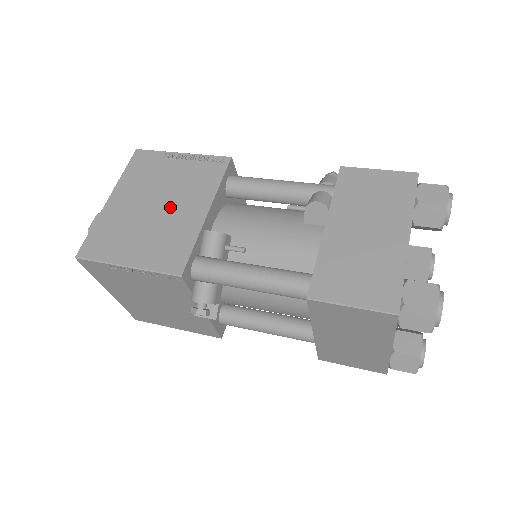
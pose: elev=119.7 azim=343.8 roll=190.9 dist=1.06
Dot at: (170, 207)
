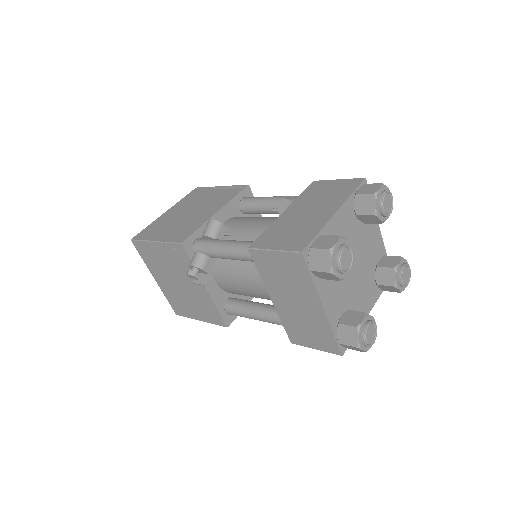
Dot at: (197, 212)
